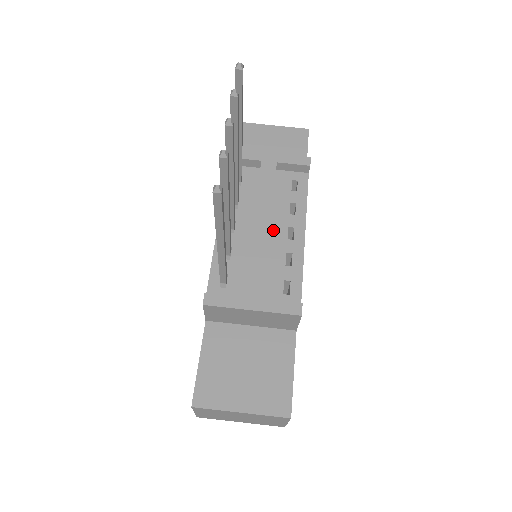
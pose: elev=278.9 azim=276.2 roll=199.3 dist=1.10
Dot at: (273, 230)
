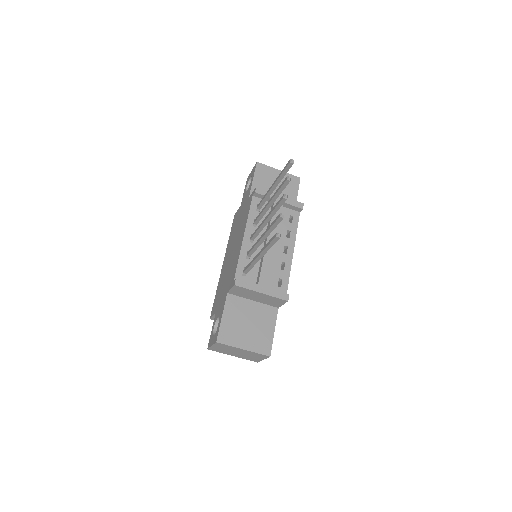
Dot at: (276, 246)
